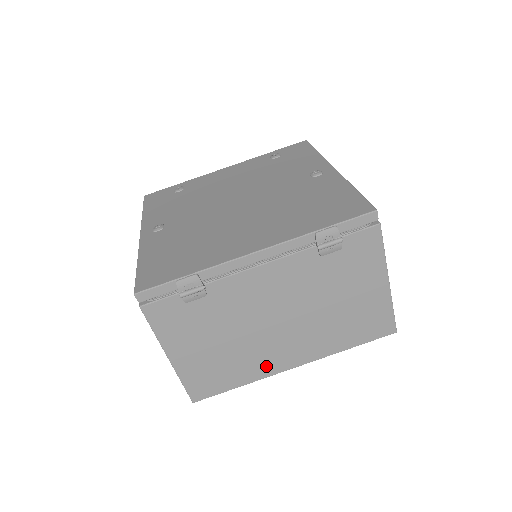
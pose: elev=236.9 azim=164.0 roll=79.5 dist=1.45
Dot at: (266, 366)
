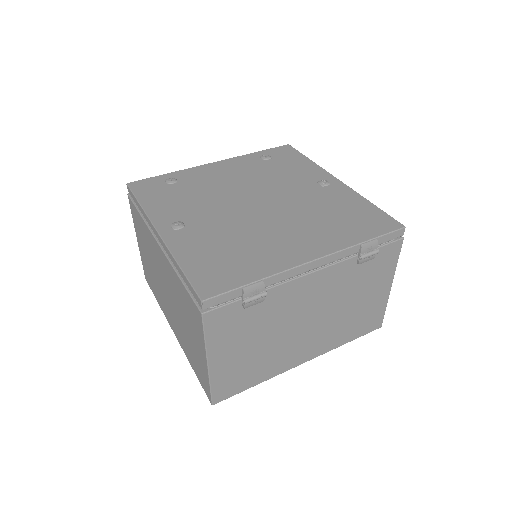
Dot at: (283, 364)
